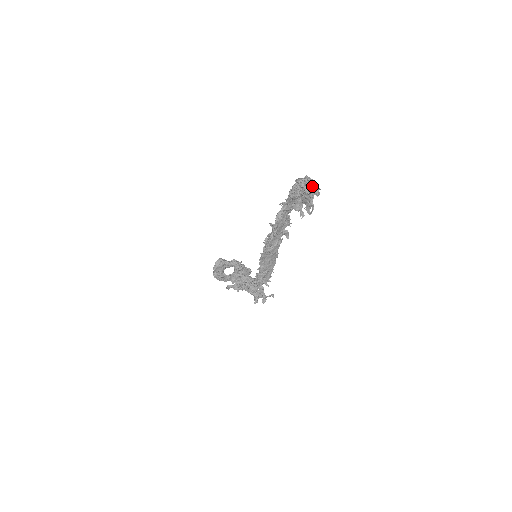
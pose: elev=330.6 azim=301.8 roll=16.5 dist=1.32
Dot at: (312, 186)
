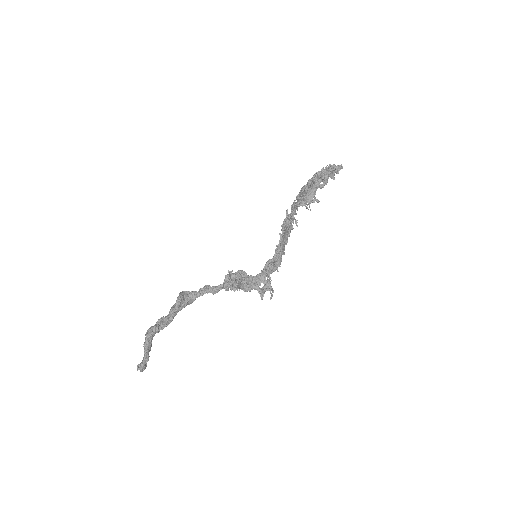
Dot at: (337, 166)
